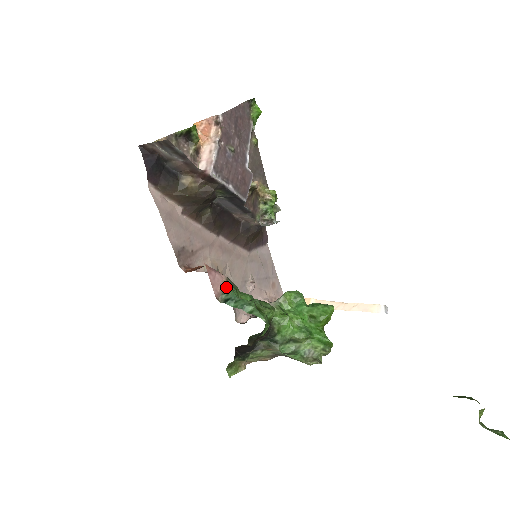
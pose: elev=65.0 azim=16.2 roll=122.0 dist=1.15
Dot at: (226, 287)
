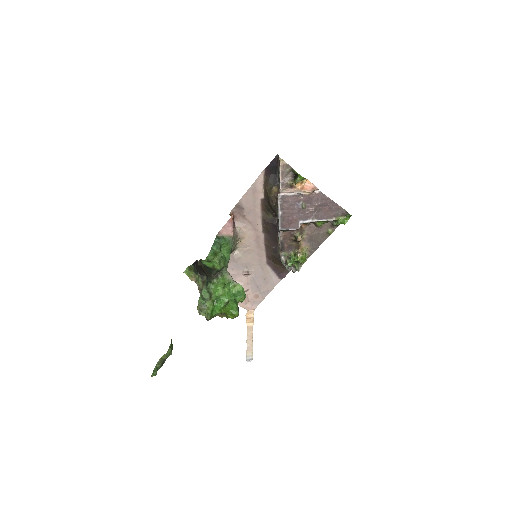
Dot at: (227, 238)
